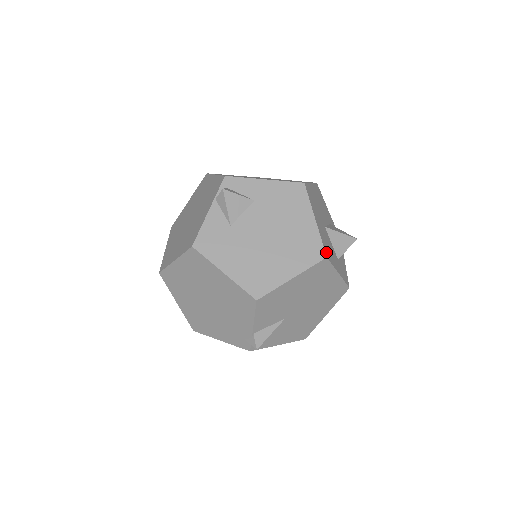
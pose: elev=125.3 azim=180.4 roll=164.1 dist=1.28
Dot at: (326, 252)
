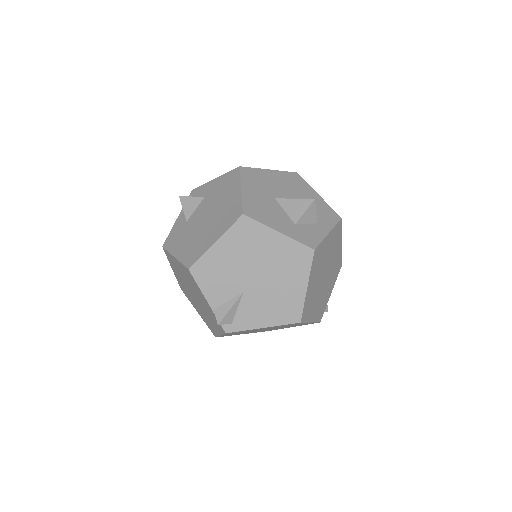
Dot at: (247, 211)
